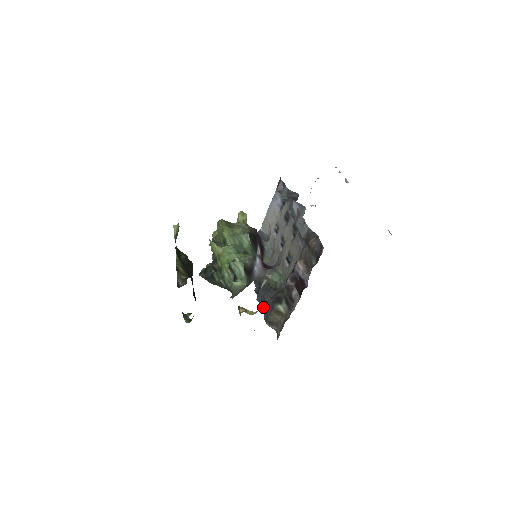
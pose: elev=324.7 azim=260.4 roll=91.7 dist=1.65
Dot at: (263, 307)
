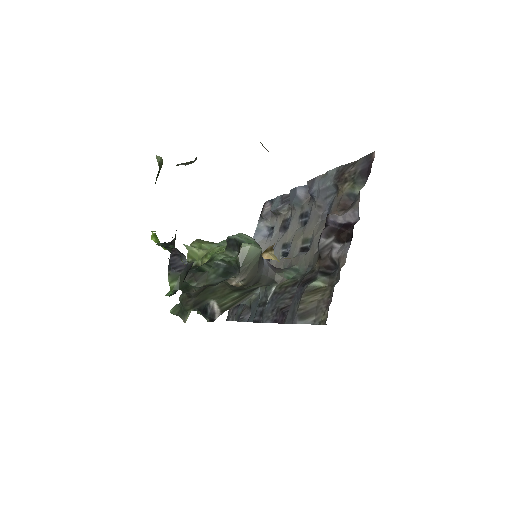
Dot at: (279, 318)
